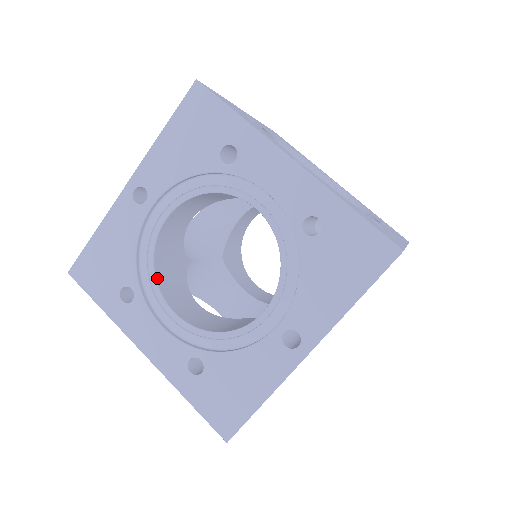
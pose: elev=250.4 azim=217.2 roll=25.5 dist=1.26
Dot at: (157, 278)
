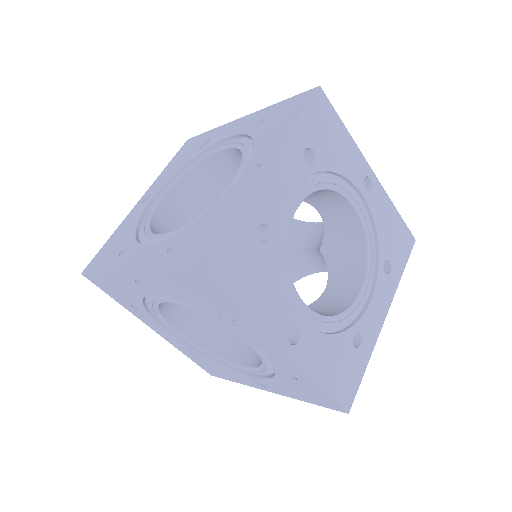
Dot at: (151, 230)
